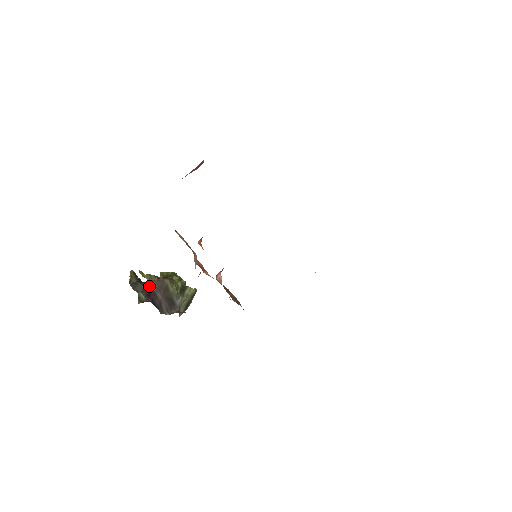
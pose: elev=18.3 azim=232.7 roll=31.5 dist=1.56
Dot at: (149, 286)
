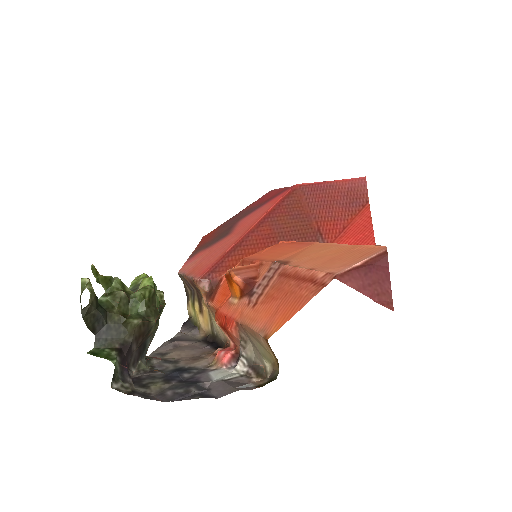
Dot at: (120, 327)
